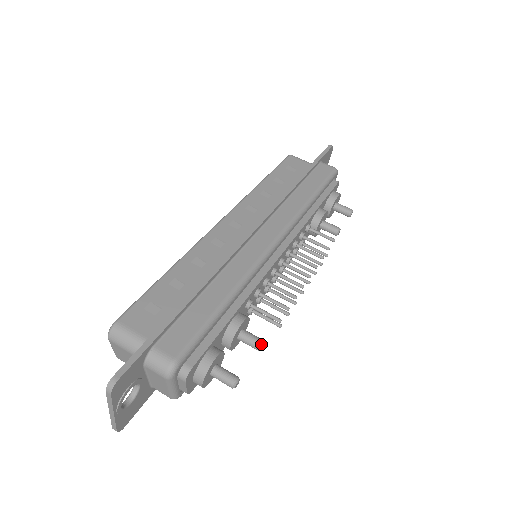
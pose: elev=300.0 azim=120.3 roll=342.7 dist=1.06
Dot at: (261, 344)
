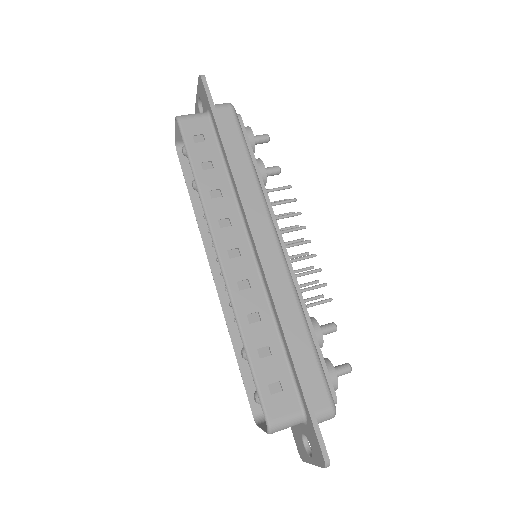
Dot at: (336, 328)
